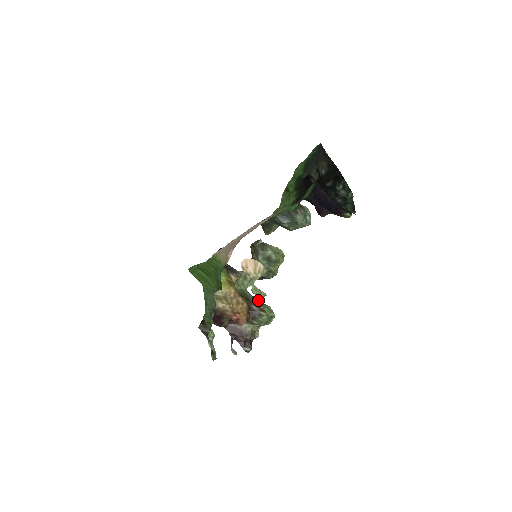
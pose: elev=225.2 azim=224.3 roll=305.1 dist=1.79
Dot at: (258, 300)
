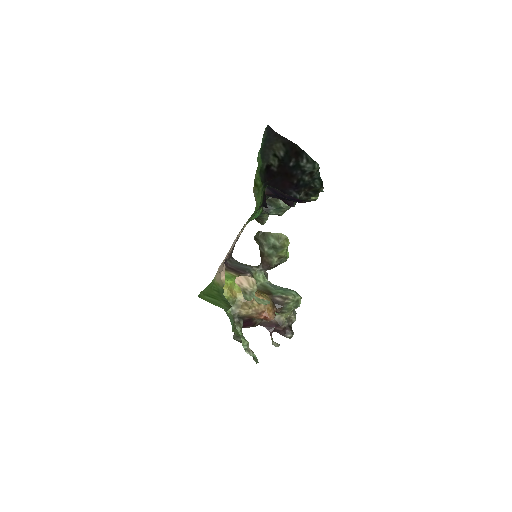
Dot at: (281, 287)
